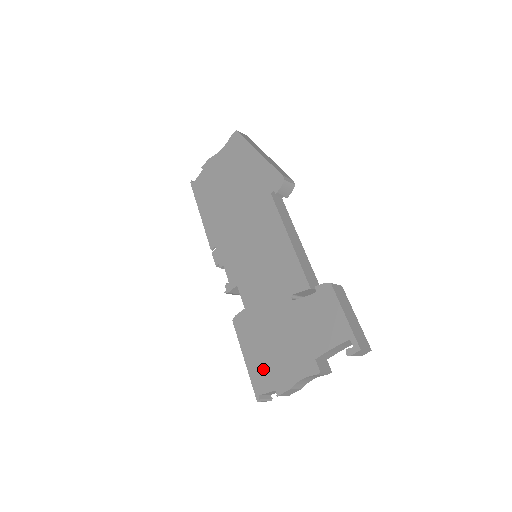
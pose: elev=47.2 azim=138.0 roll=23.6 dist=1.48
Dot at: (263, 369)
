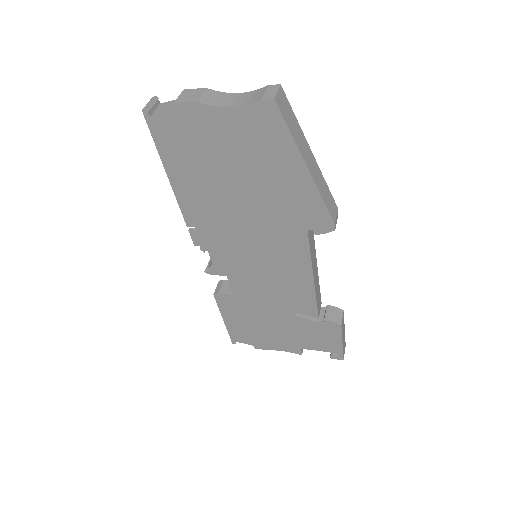
Dot at: (245, 333)
